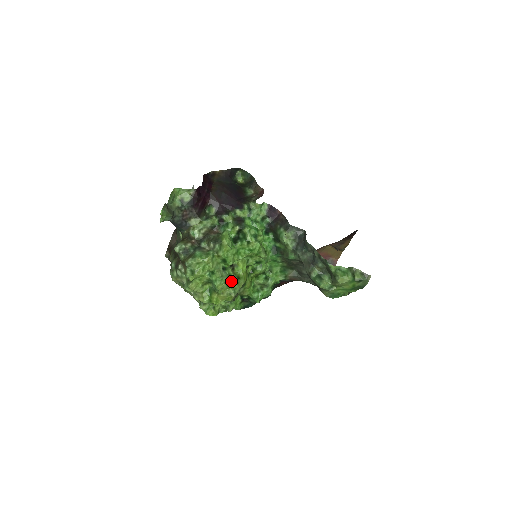
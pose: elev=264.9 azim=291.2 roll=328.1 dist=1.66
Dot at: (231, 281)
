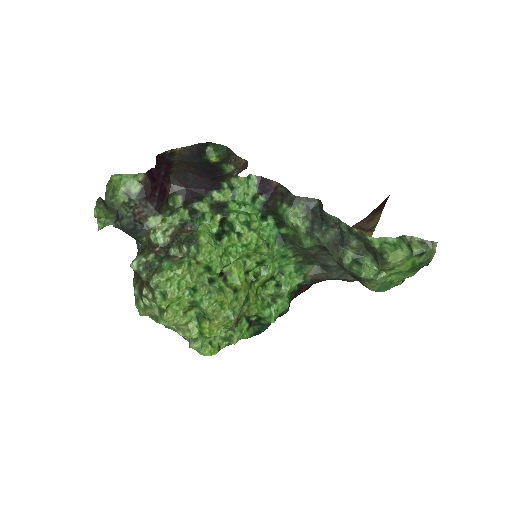
Dot at: (225, 297)
